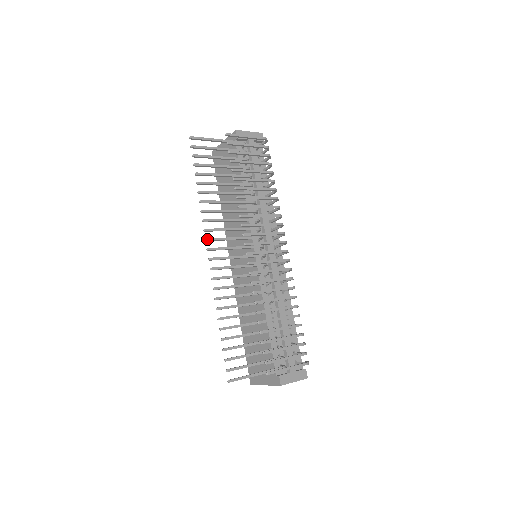
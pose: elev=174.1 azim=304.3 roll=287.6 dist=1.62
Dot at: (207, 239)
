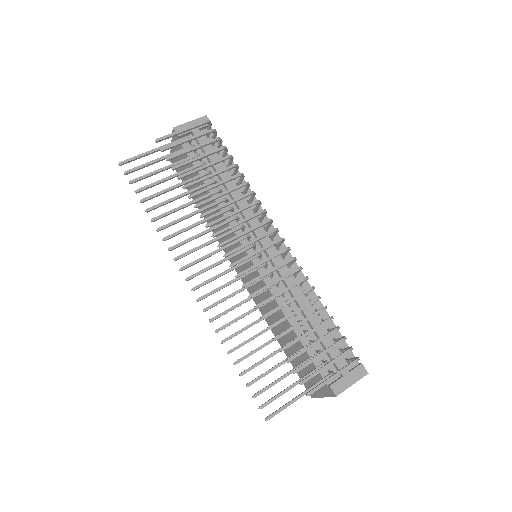
Dot at: (181, 268)
